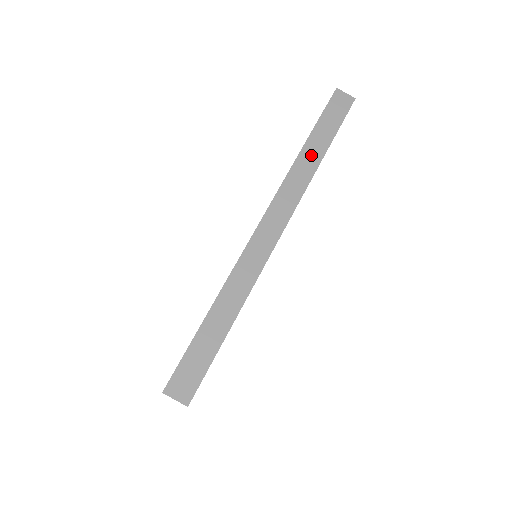
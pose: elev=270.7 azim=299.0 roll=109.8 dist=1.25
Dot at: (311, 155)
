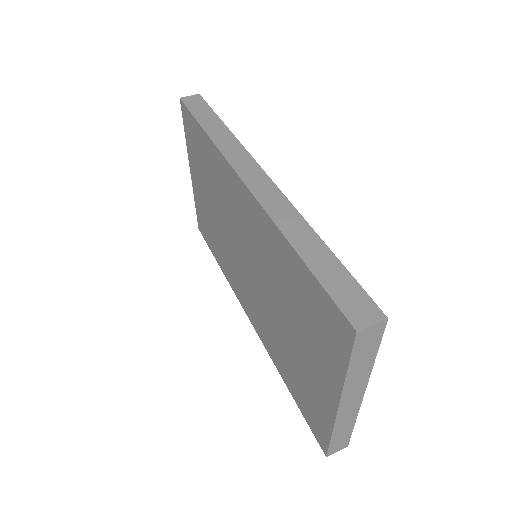
Dot at: (218, 132)
